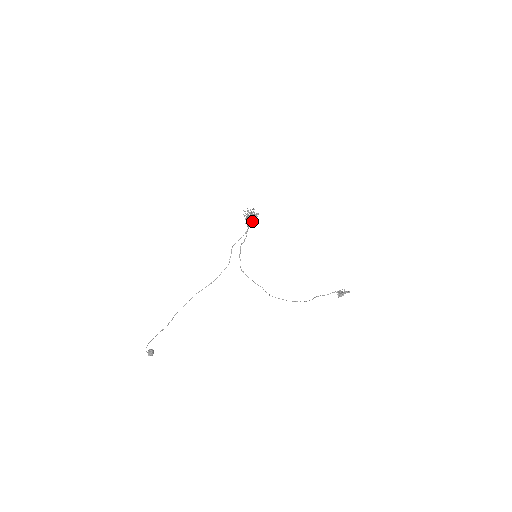
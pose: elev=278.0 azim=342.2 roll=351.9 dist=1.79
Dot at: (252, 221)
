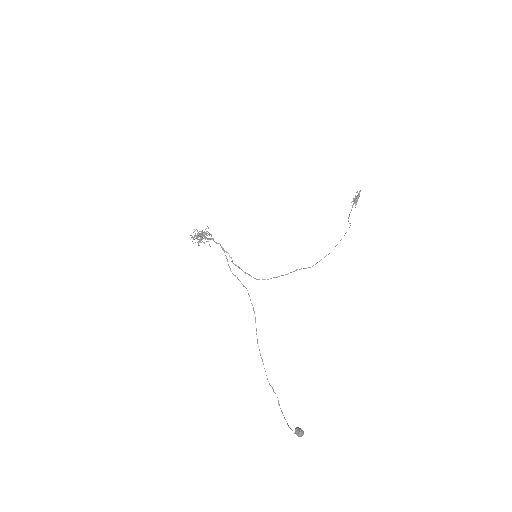
Dot at: occluded
